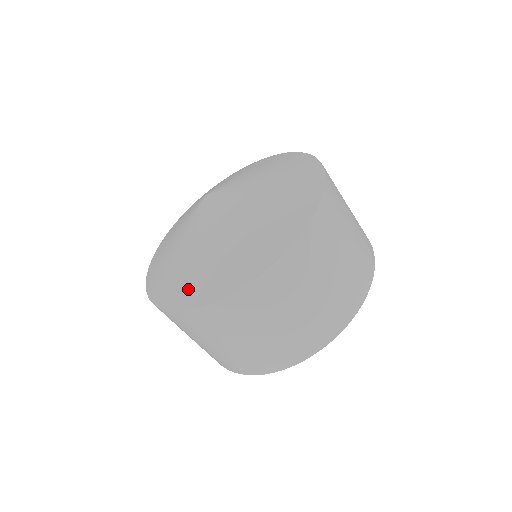
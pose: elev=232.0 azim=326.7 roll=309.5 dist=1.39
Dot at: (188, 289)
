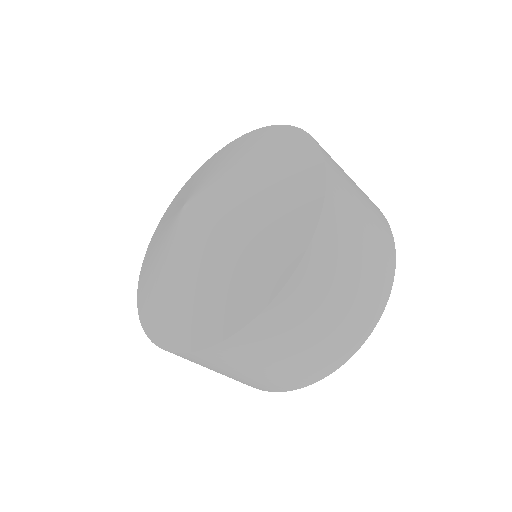
Dot at: (144, 286)
